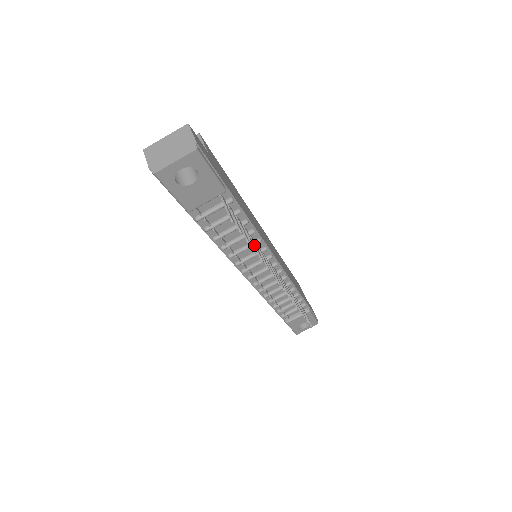
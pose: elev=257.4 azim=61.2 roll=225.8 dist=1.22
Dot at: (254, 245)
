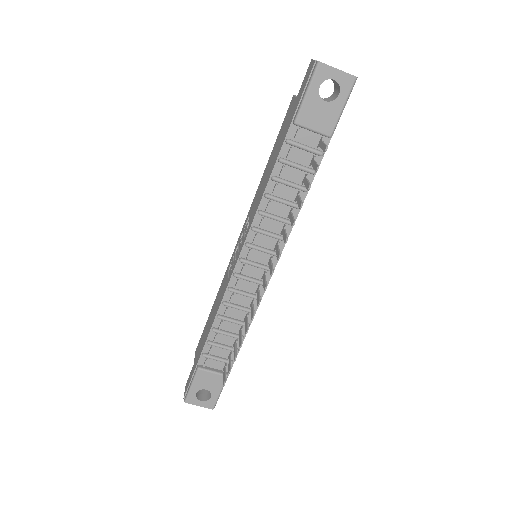
Dot at: (292, 214)
